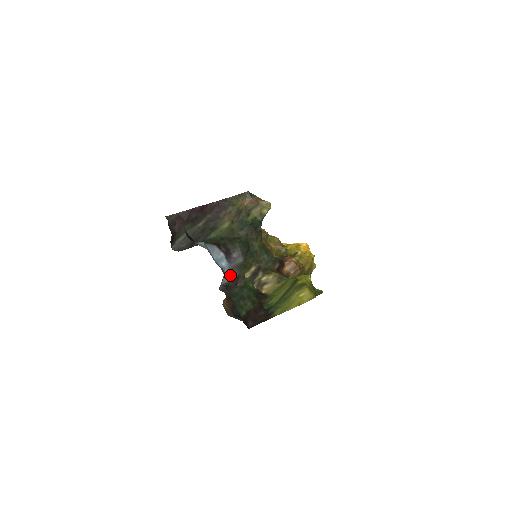
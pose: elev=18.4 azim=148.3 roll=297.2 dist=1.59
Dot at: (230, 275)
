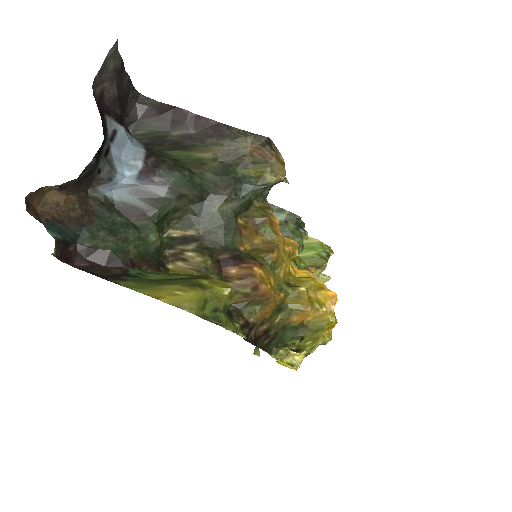
Dot at: (130, 197)
